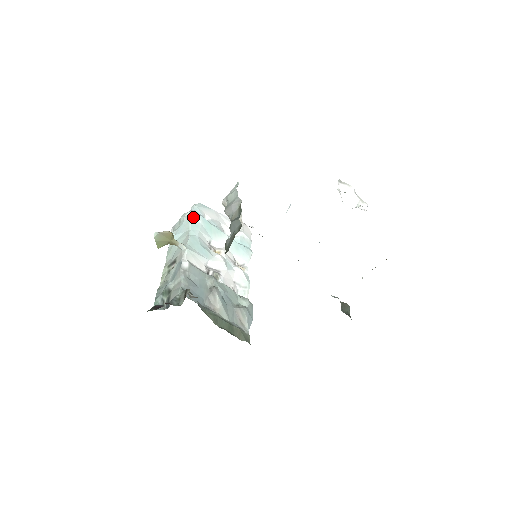
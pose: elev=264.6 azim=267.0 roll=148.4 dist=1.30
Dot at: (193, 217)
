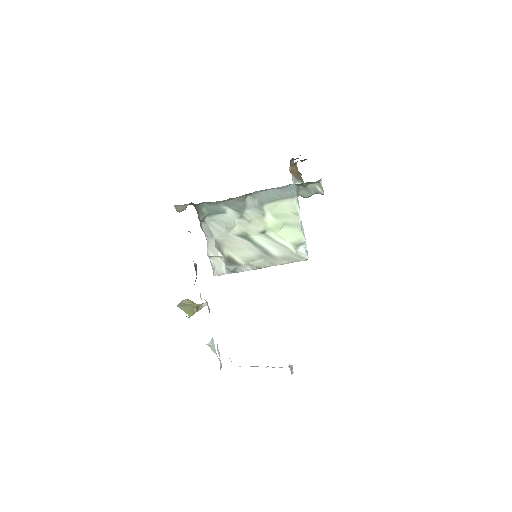
Dot at: occluded
